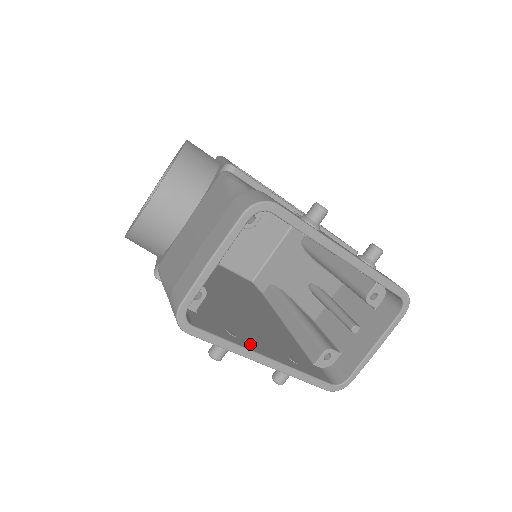
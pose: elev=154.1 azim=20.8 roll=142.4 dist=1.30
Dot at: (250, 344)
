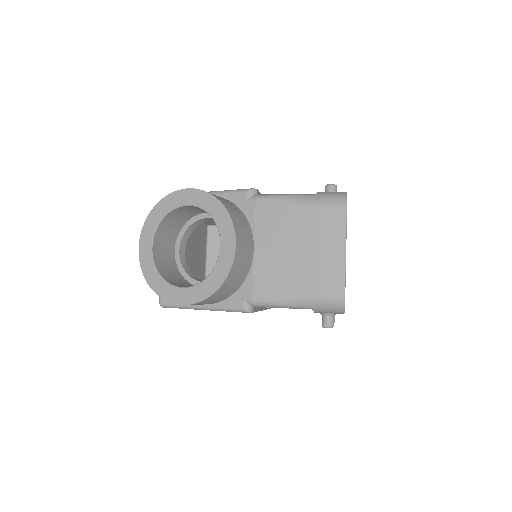
Dot at: occluded
